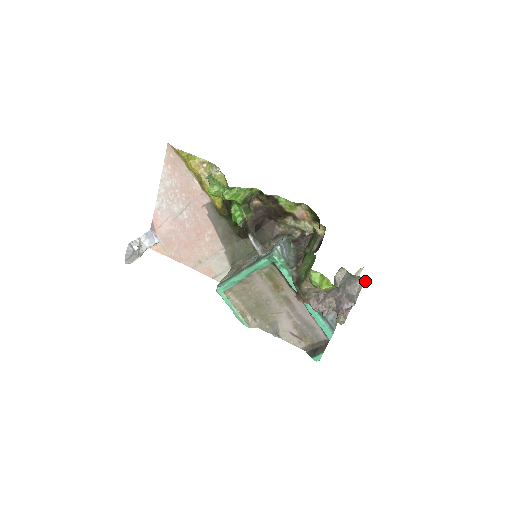
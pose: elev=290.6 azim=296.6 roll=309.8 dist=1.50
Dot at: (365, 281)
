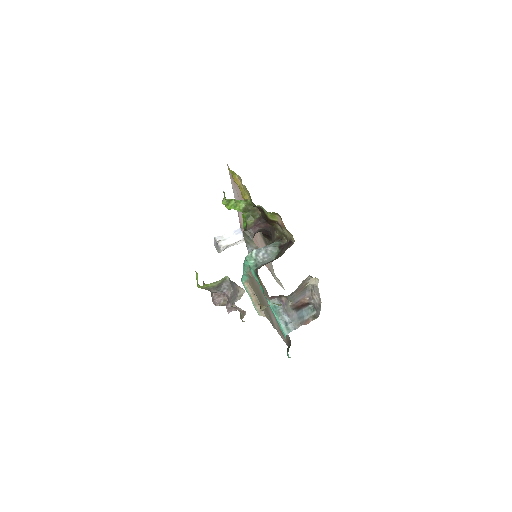
Dot at: occluded
